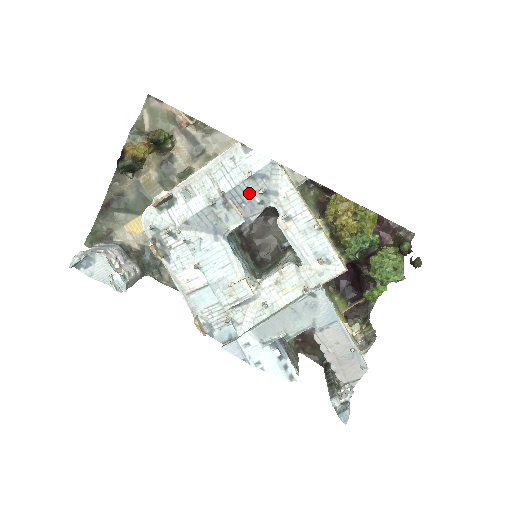
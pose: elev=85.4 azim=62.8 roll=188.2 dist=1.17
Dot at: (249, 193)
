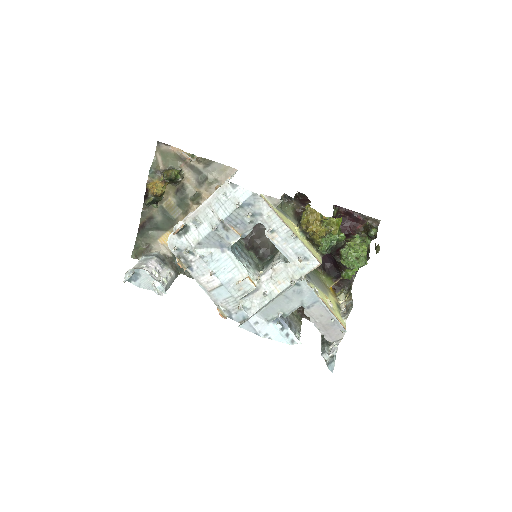
Dot at: (241, 217)
